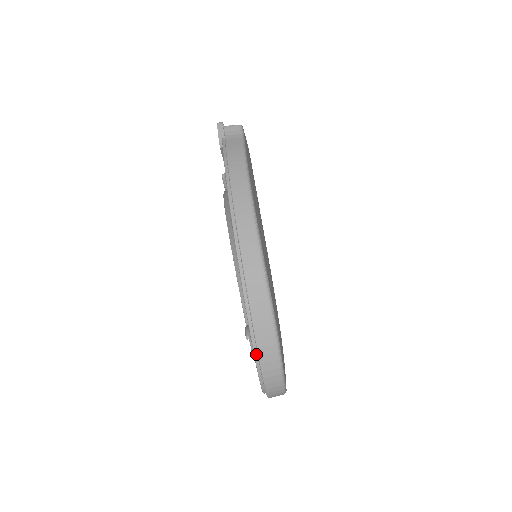
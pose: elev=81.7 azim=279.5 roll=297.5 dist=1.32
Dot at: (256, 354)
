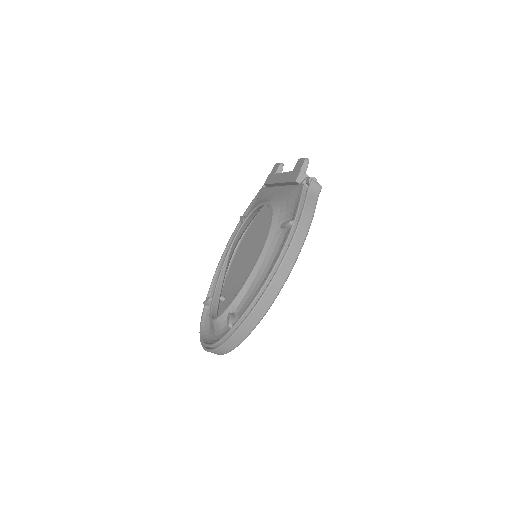
Dot at: (226, 336)
